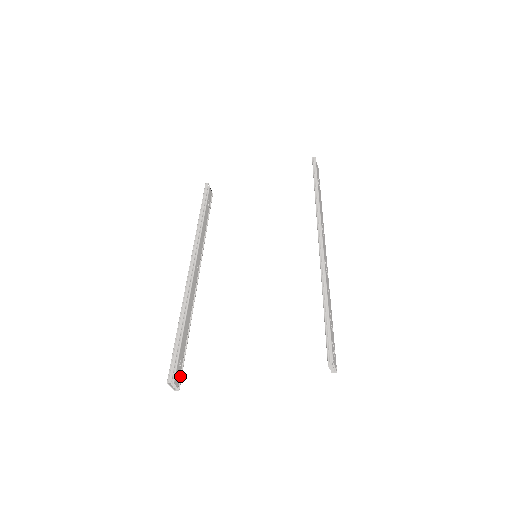
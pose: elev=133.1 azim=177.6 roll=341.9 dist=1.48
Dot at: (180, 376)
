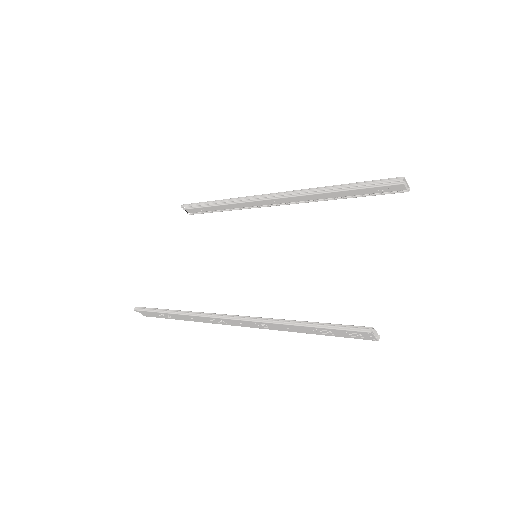
Dot at: (361, 336)
